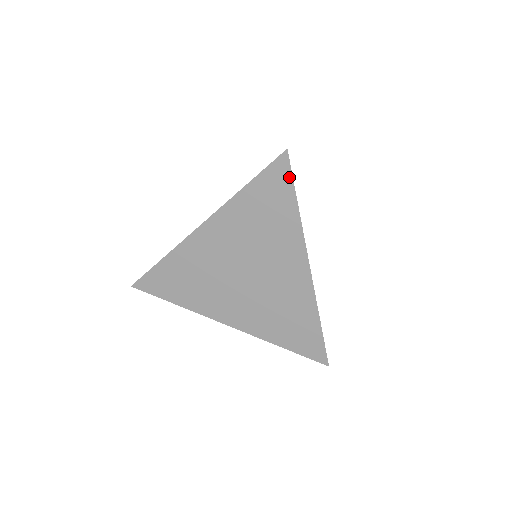
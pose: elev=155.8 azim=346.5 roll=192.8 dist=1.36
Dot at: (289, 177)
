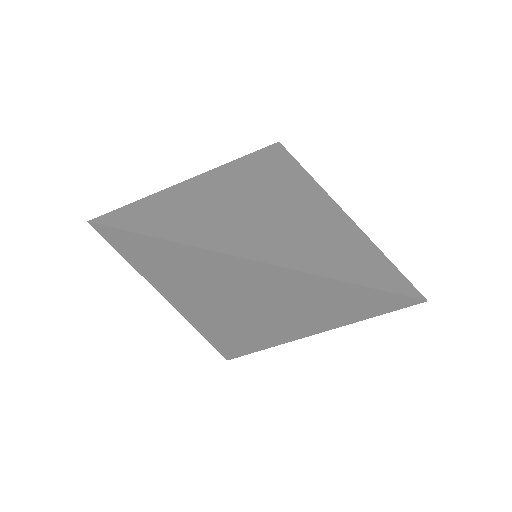
Dot at: (393, 308)
